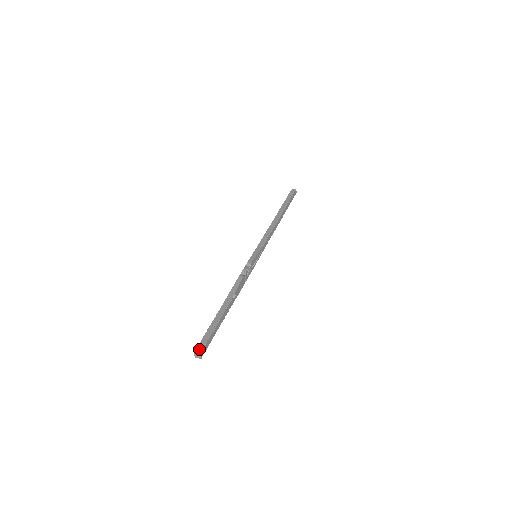
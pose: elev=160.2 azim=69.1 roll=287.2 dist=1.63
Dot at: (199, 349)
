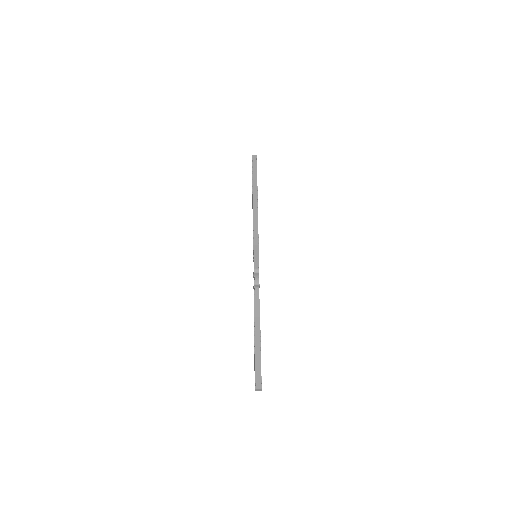
Dot at: (258, 384)
